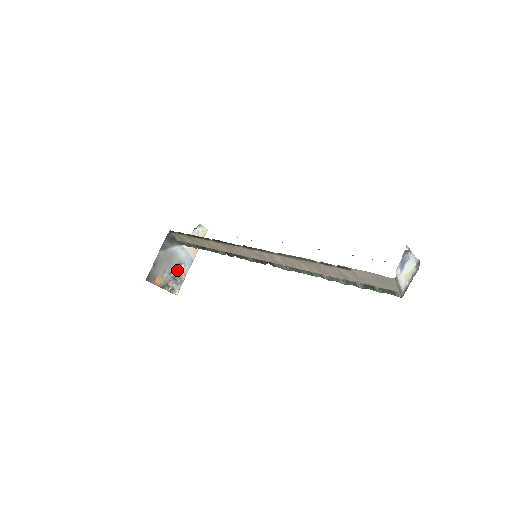
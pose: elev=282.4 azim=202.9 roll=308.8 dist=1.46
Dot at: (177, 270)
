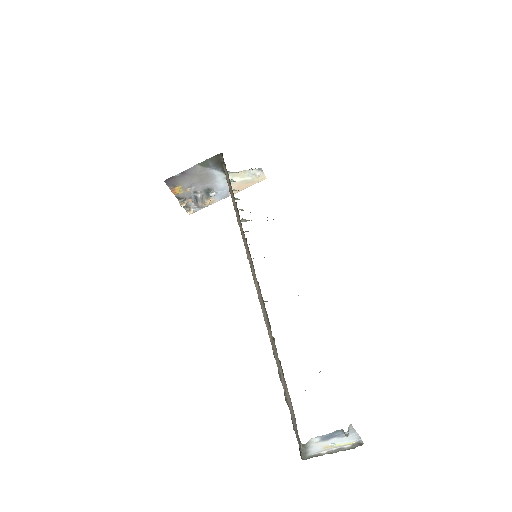
Dot at: (205, 193)
